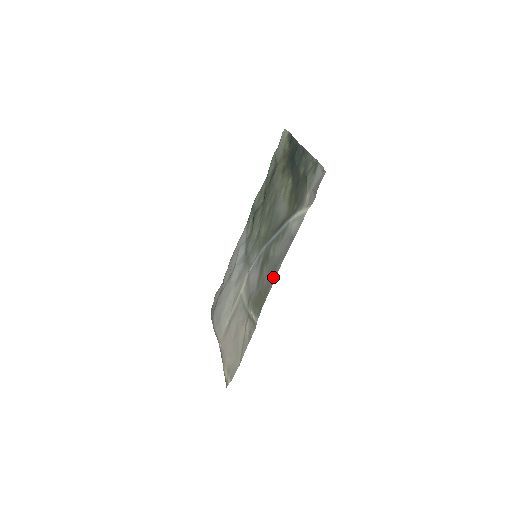
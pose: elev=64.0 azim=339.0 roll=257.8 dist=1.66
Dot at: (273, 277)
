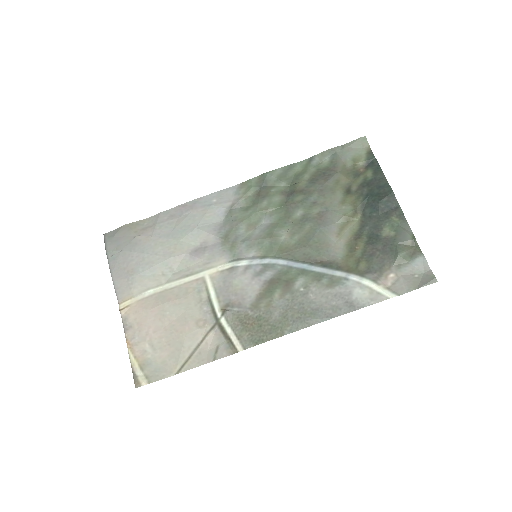
Dot at: (299, 324)
